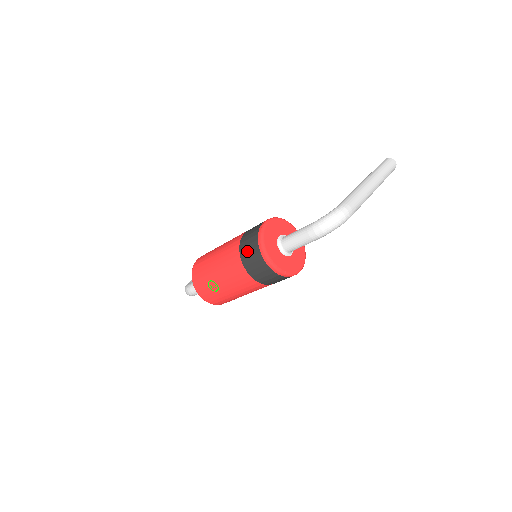
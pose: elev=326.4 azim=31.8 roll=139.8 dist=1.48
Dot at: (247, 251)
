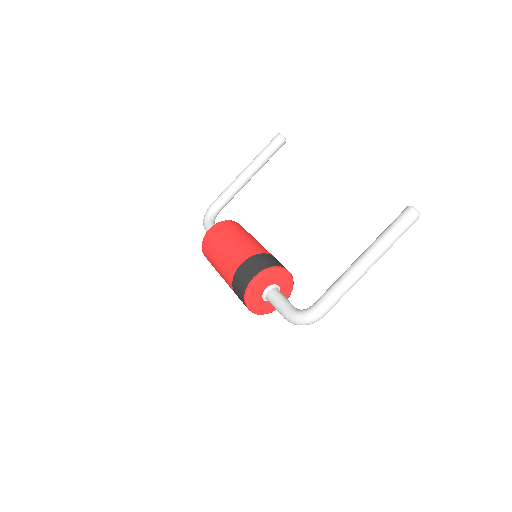
Dot at: (237, 292)
